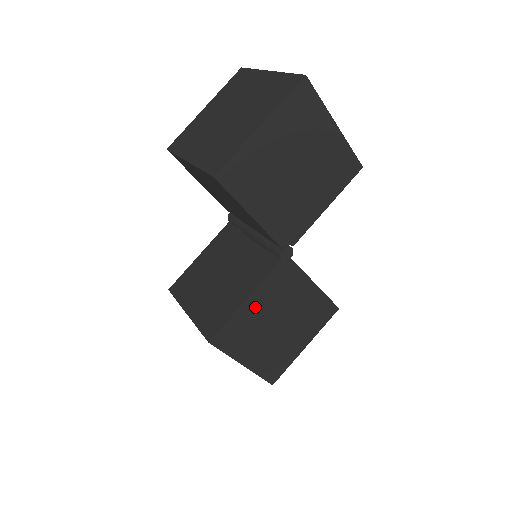
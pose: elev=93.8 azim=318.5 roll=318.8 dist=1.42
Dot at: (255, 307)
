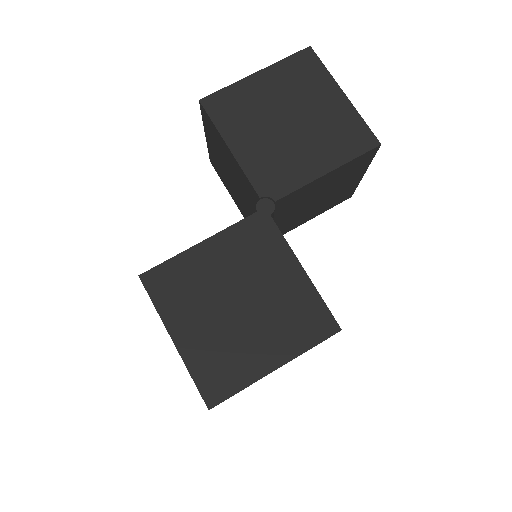
Dot at: (210, 258)
